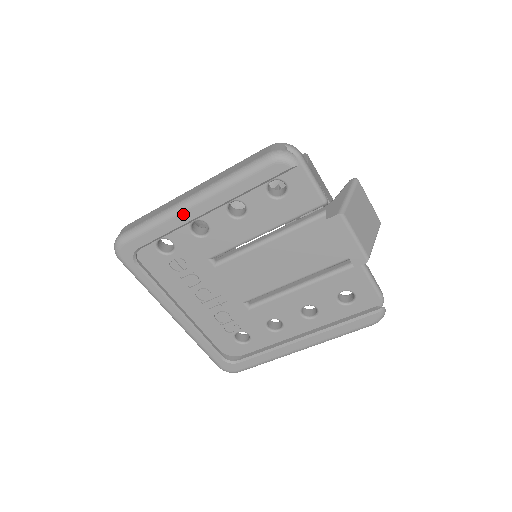
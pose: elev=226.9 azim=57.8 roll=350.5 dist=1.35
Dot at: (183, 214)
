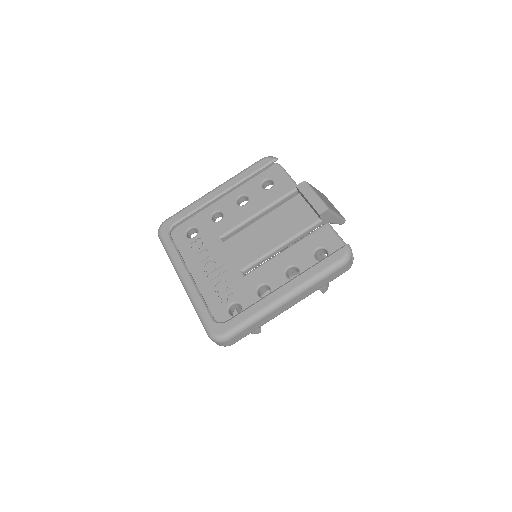
Dot at: (208, 196)
